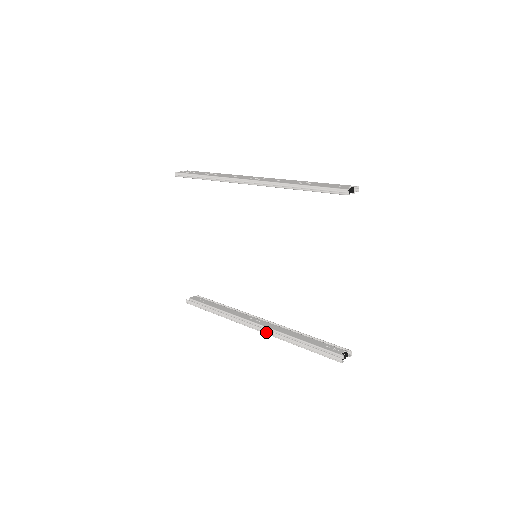
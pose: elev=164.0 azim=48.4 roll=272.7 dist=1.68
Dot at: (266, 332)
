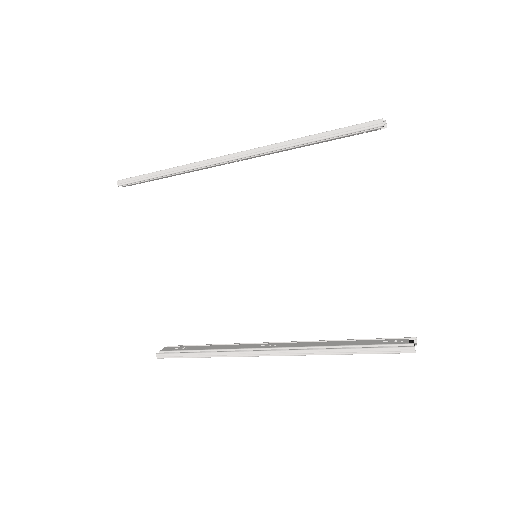
Dot at: (292, 353)
